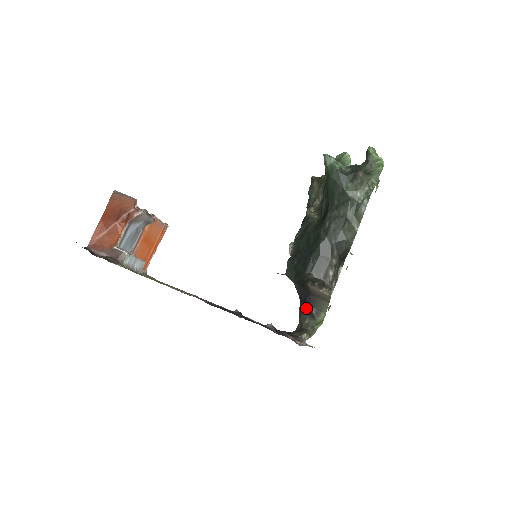
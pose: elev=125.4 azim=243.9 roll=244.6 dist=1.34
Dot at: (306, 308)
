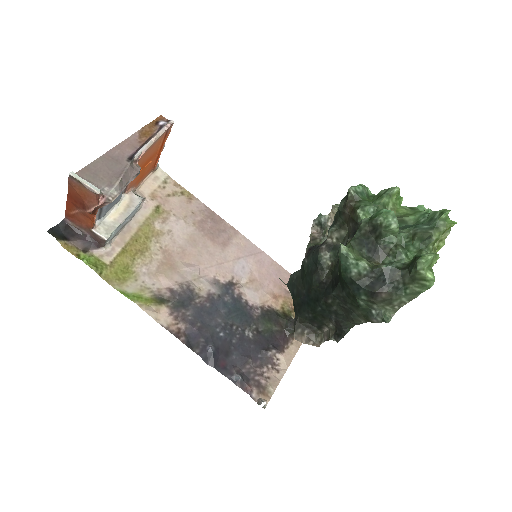
Dot at: occluded
